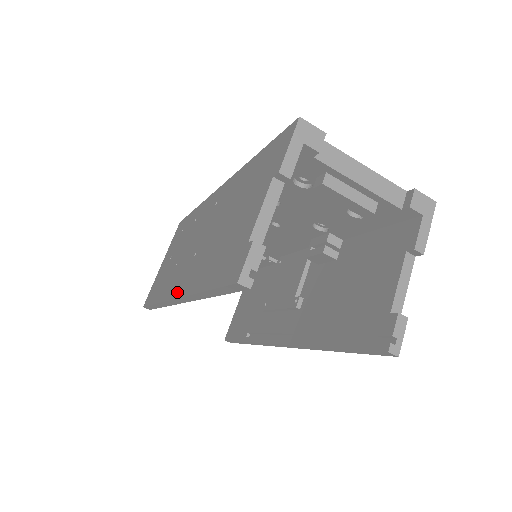
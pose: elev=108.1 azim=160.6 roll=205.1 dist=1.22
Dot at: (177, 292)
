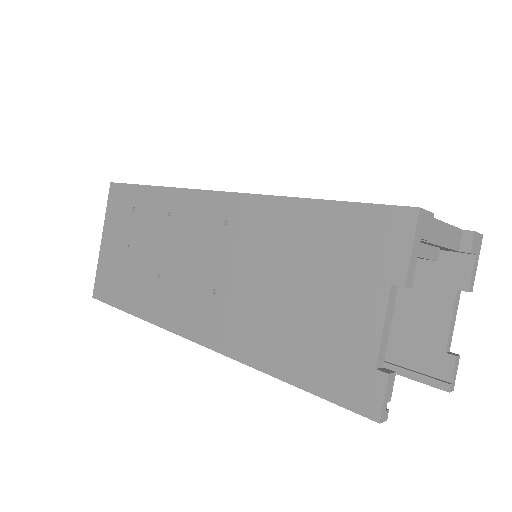
Dot at: (198, 336)
